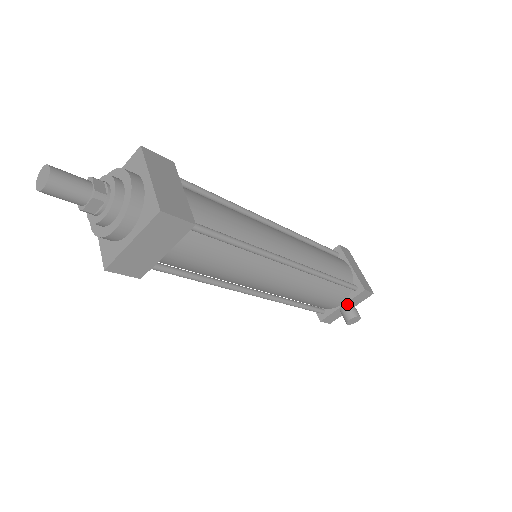
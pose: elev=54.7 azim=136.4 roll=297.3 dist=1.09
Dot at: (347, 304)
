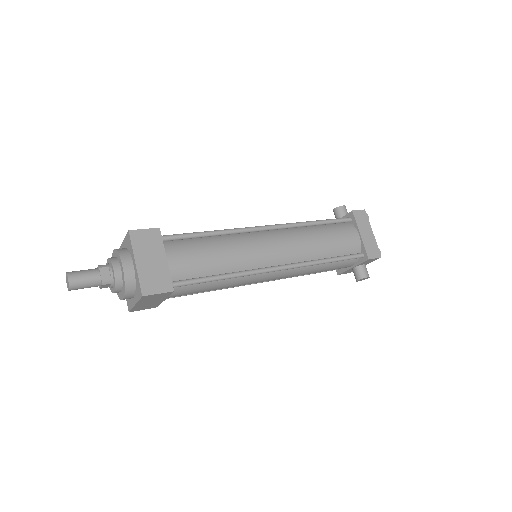
Dot at: (357, 266)
